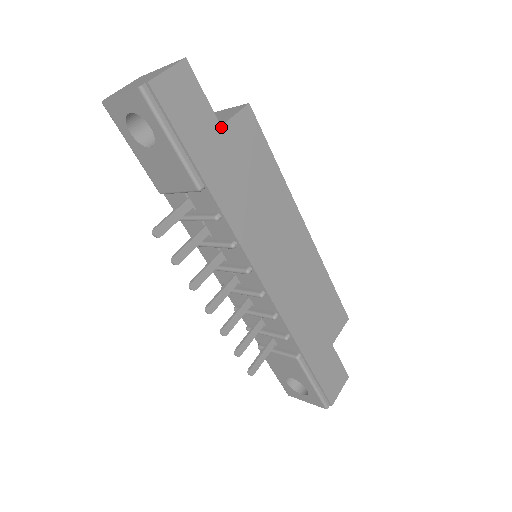
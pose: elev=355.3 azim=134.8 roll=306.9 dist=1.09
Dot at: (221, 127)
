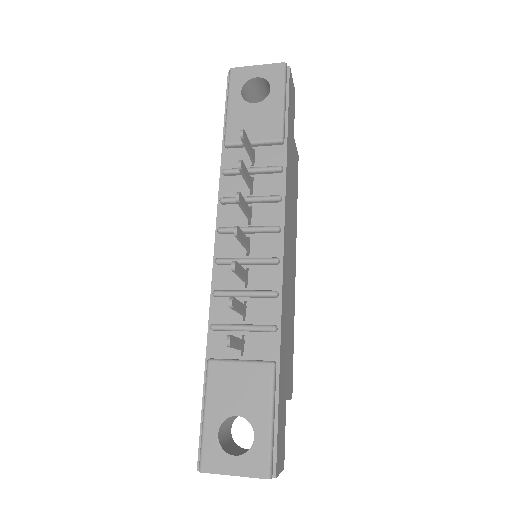
Dot at: occluded
